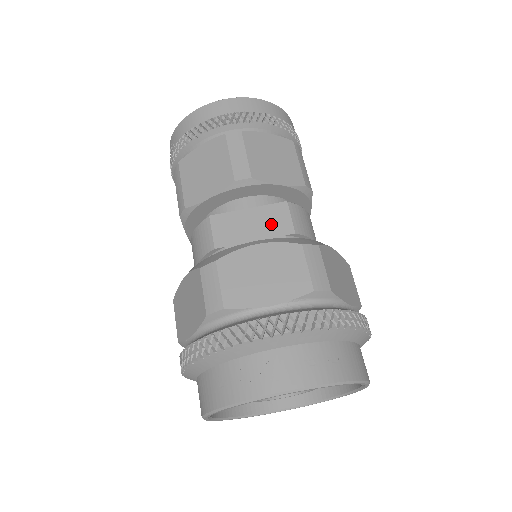
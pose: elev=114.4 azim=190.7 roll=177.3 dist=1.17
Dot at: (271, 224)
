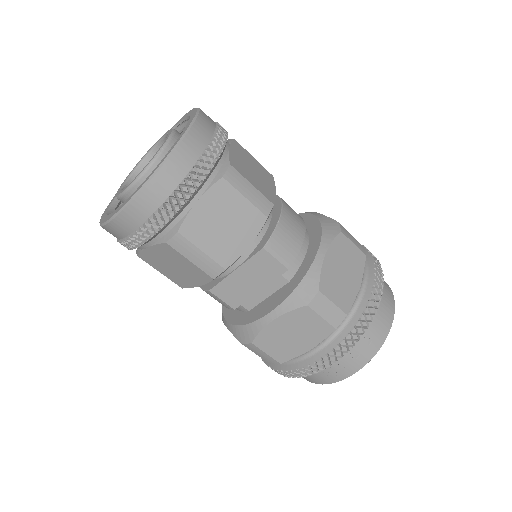
Dot at: (263, 273)
